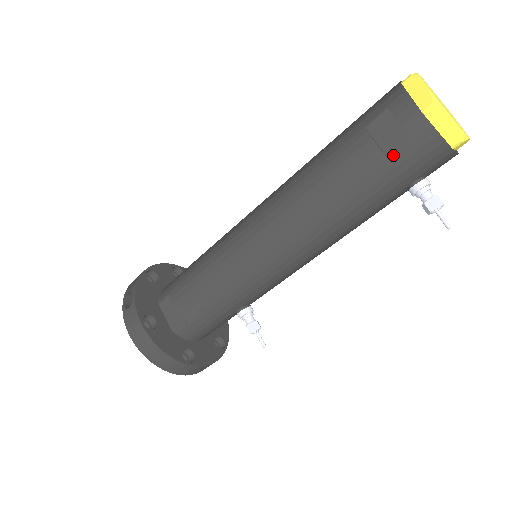
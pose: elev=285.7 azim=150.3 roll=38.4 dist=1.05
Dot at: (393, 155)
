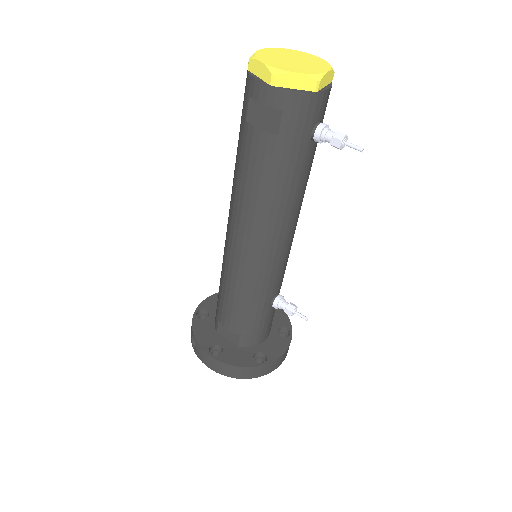
Dot at: (276, 129)
